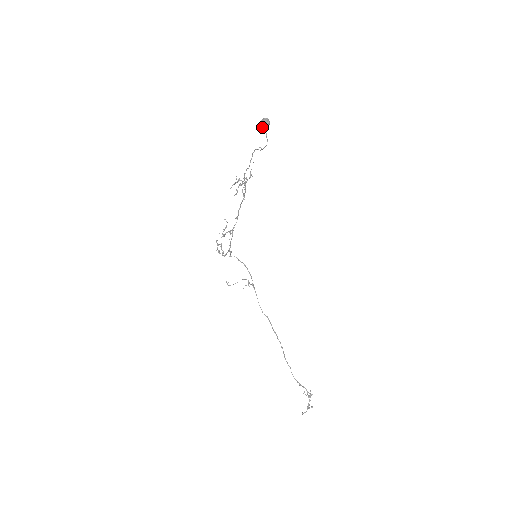
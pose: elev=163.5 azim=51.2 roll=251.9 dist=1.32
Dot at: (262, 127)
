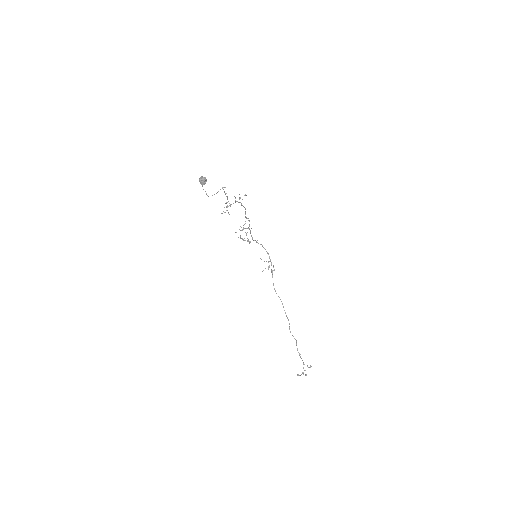
Dot at: (201, 183)
